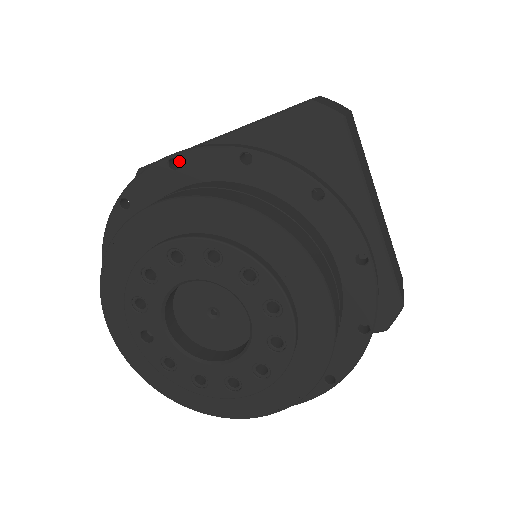
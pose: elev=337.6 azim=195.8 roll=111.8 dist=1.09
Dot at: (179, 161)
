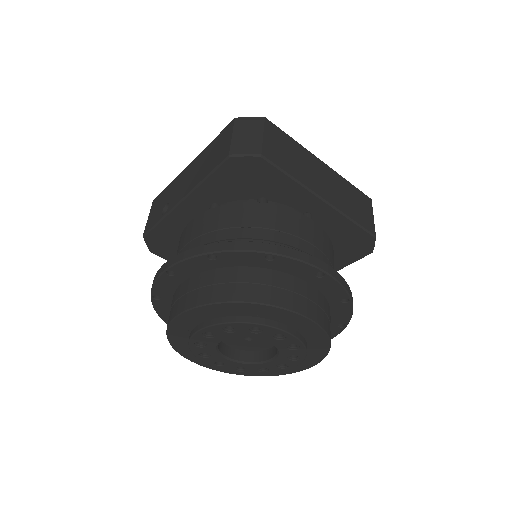
Dot at: (173, 271)
